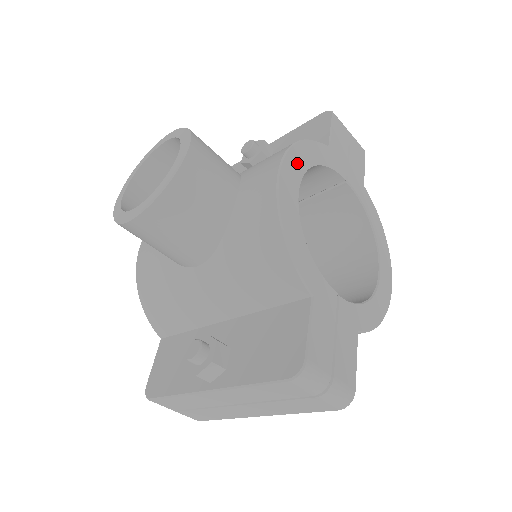
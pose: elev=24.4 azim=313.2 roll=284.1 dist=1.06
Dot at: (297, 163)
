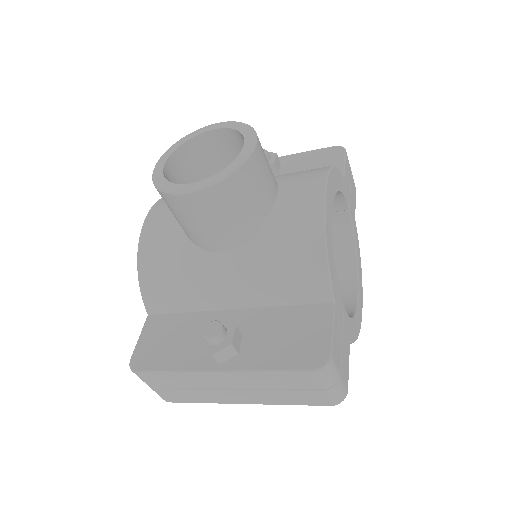
Dot at: (332, 185)
